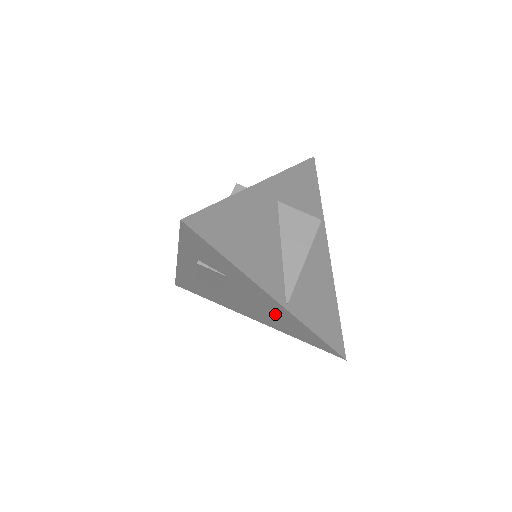
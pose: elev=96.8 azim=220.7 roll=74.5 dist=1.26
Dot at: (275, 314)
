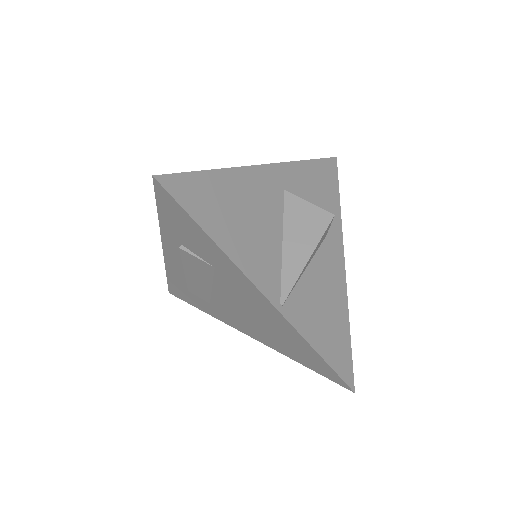
Dot at: (269, 323)
